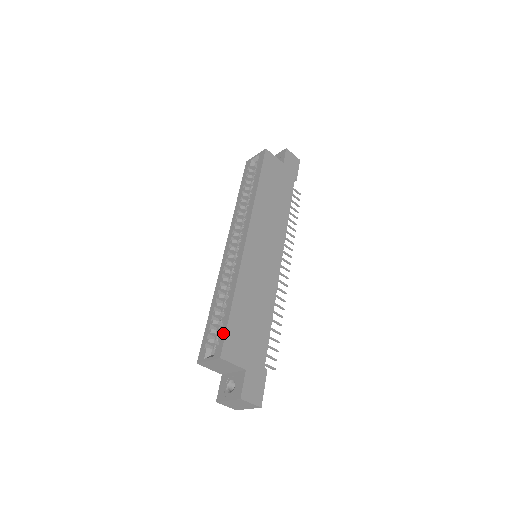
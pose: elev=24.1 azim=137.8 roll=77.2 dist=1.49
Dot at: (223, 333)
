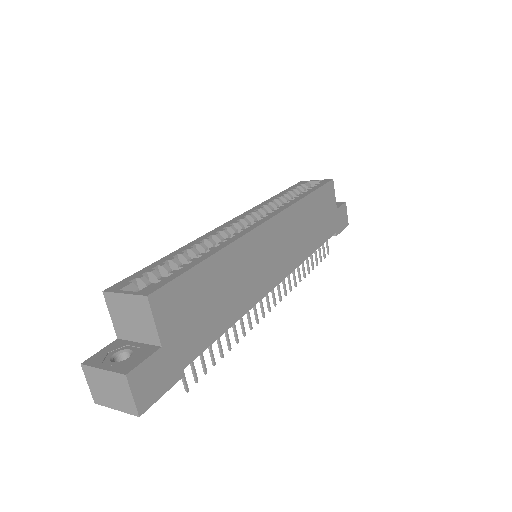
Dot at: (173, 276)
